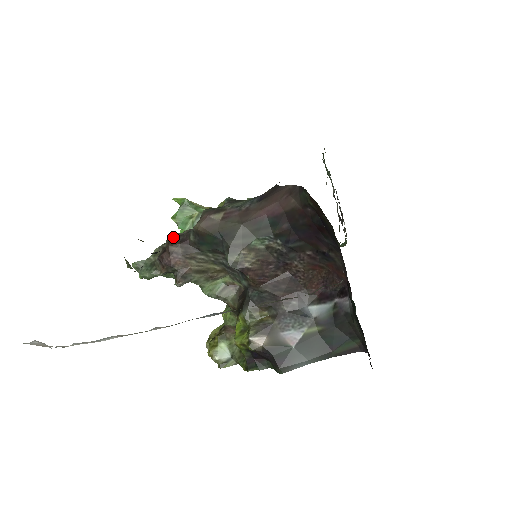
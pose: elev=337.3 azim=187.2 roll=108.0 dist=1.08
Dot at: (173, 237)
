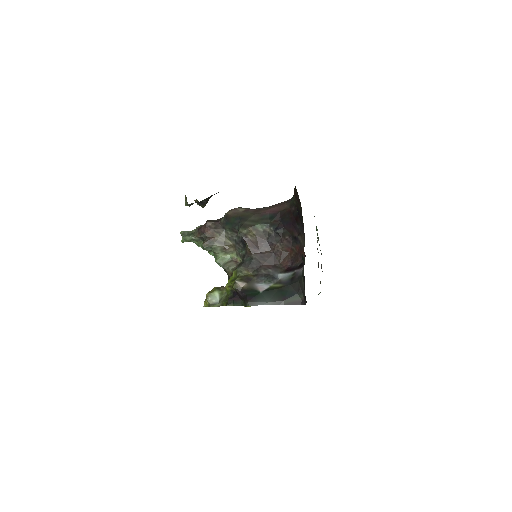
Dot at: (211, 220)
